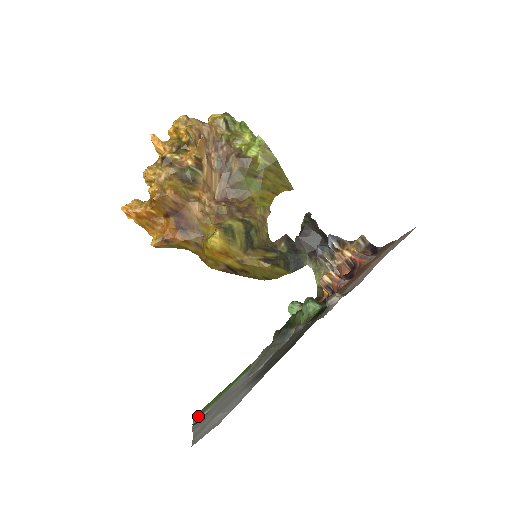
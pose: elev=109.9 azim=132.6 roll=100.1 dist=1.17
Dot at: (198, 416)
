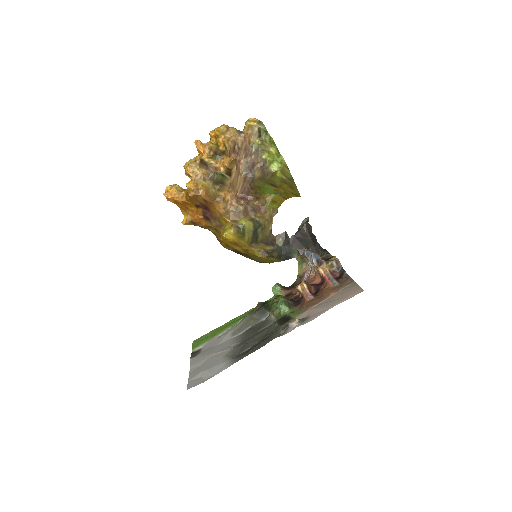
Dot at: (195, 347)
